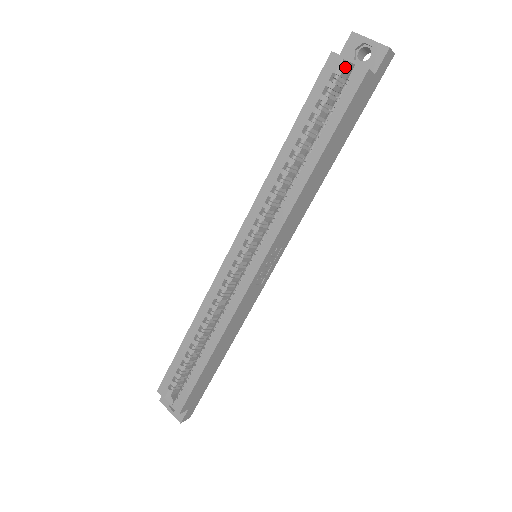
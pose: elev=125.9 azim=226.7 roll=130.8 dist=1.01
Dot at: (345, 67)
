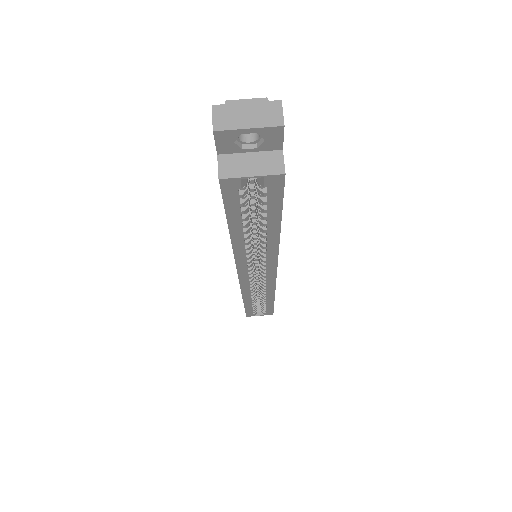
Dot at: (246, 175)
